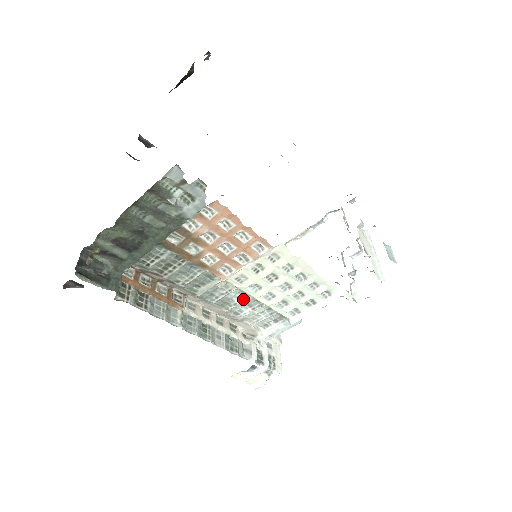
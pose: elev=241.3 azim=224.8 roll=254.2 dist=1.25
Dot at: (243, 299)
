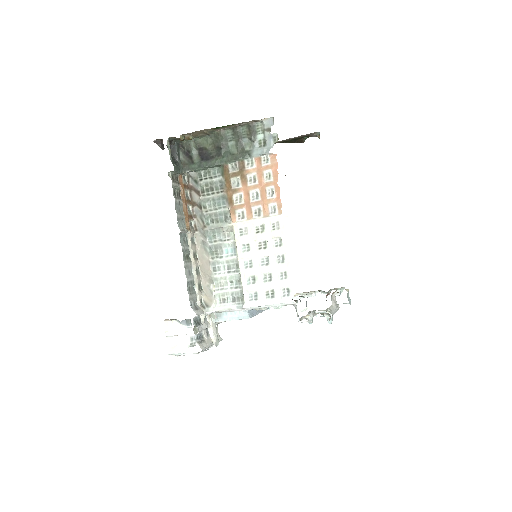
Dot at: (230, 256)
